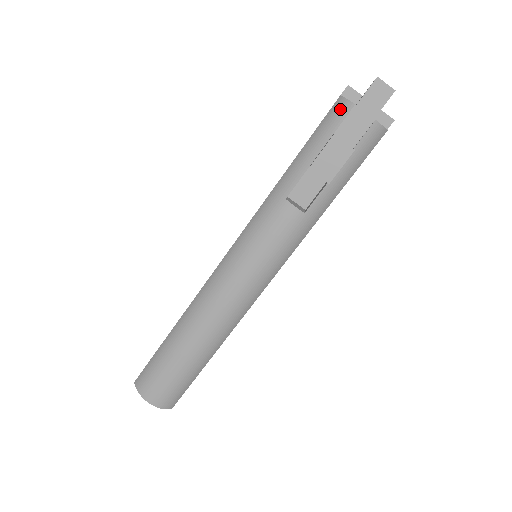
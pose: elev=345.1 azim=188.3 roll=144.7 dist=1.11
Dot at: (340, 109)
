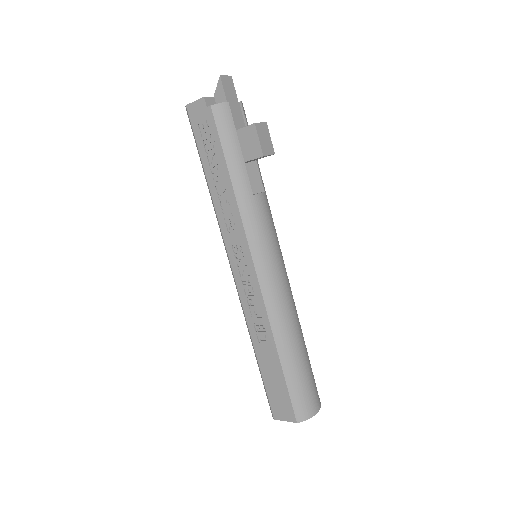
Dot at: (223, 113)
